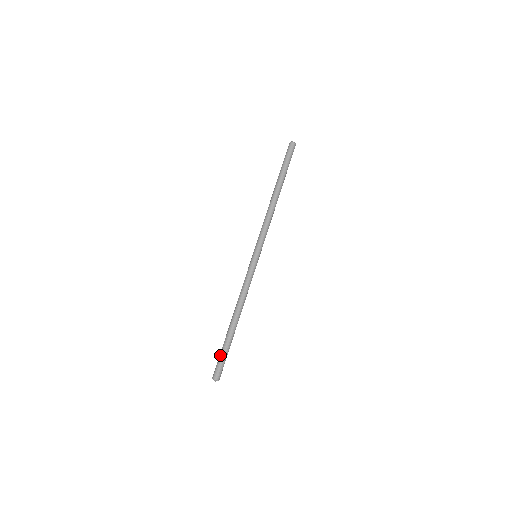
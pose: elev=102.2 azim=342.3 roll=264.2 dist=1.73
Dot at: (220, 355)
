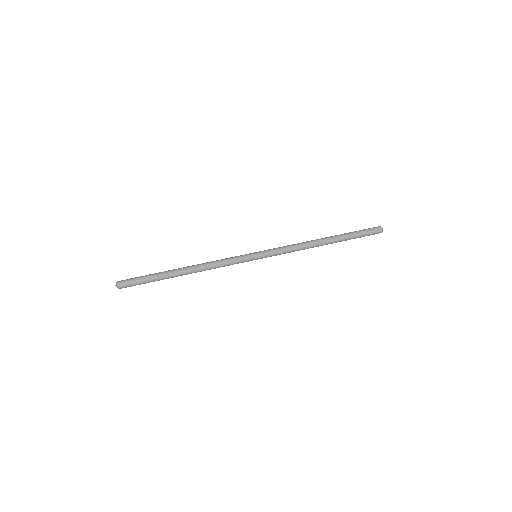
Dot at: (144, 276)
